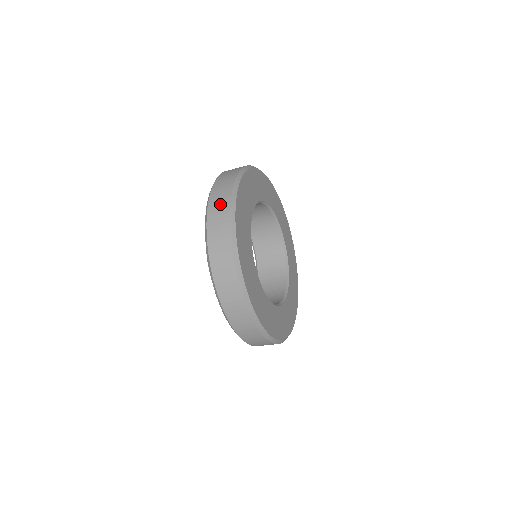
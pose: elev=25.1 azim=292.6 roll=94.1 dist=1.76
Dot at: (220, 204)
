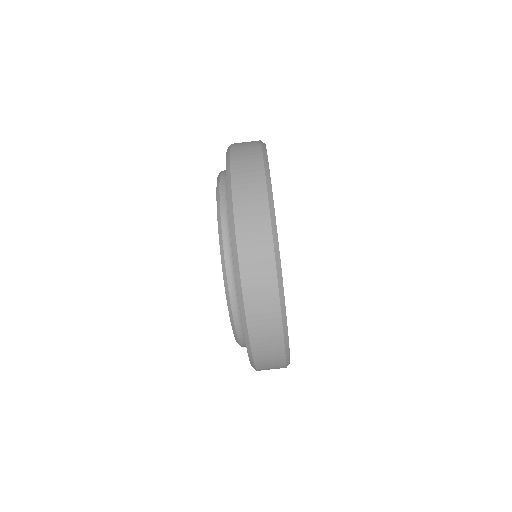
Dot at: occluded
